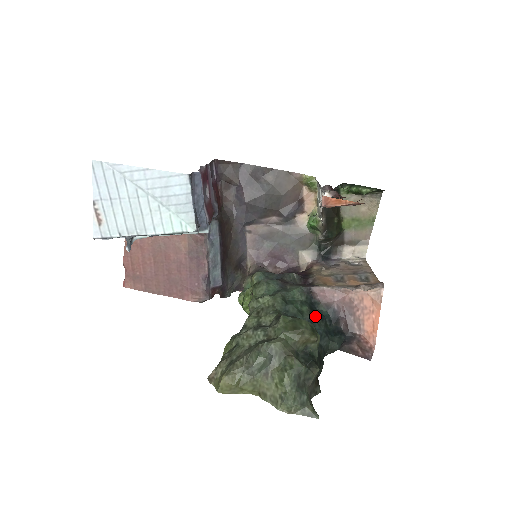
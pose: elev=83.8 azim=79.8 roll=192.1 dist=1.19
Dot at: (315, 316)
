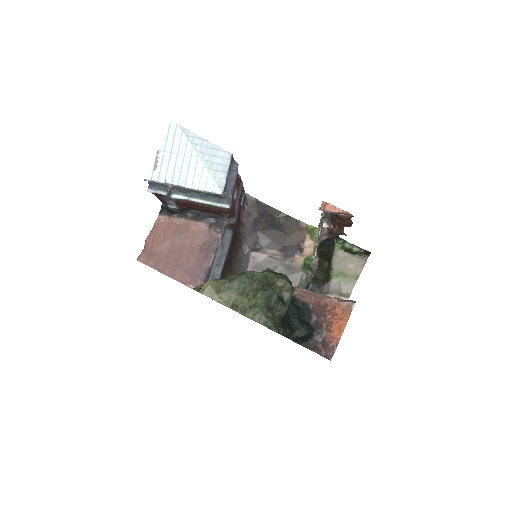
Dot at: (292, 302)
